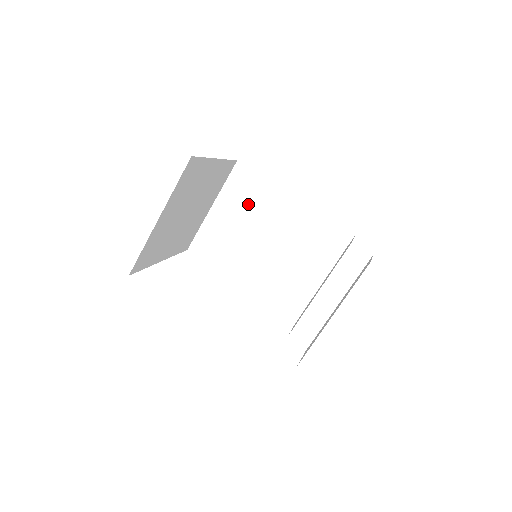
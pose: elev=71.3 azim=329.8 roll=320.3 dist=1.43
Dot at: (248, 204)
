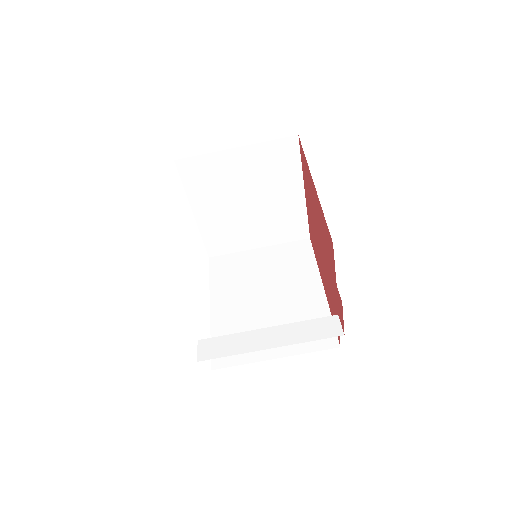
Dot at: (285, 265)
